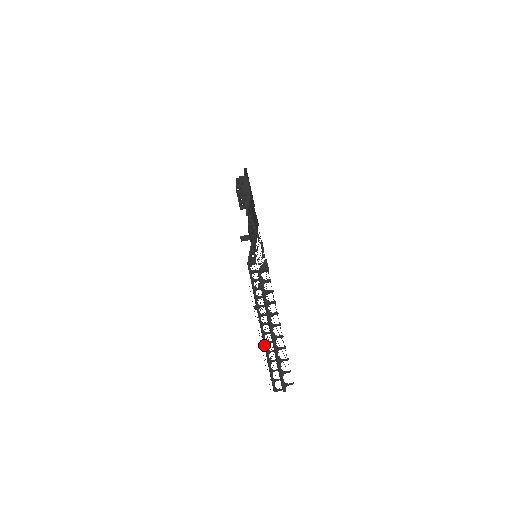
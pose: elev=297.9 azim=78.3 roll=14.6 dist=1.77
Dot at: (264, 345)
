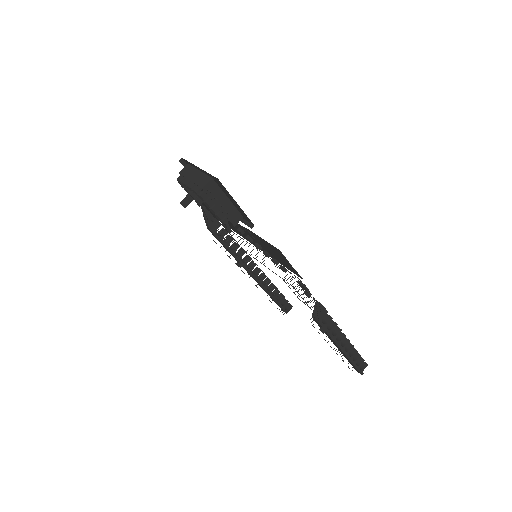
Dot at: occluded
